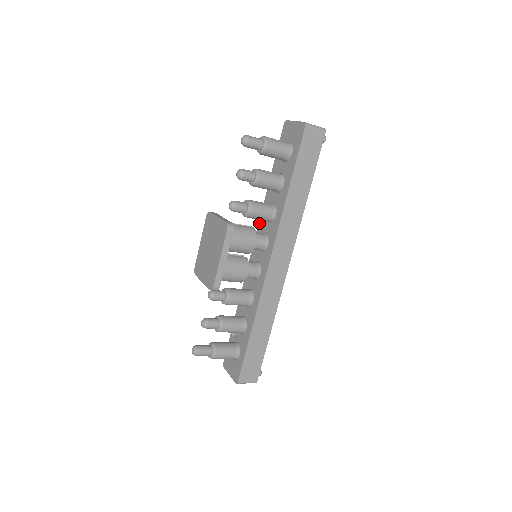
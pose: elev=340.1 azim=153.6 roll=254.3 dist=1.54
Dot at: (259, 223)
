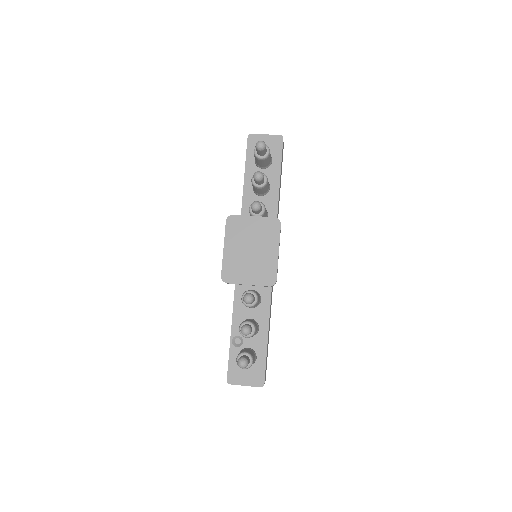
Dot at: occluded
